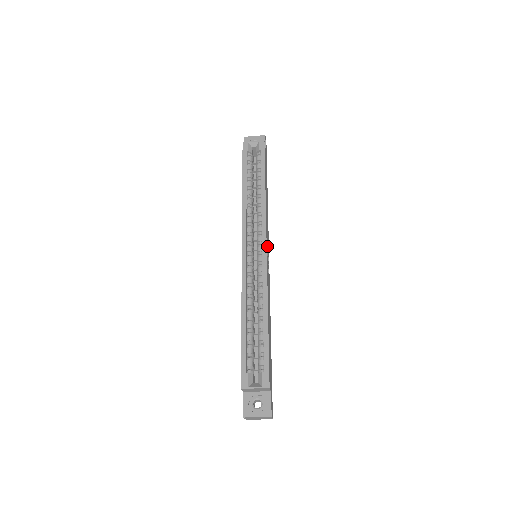
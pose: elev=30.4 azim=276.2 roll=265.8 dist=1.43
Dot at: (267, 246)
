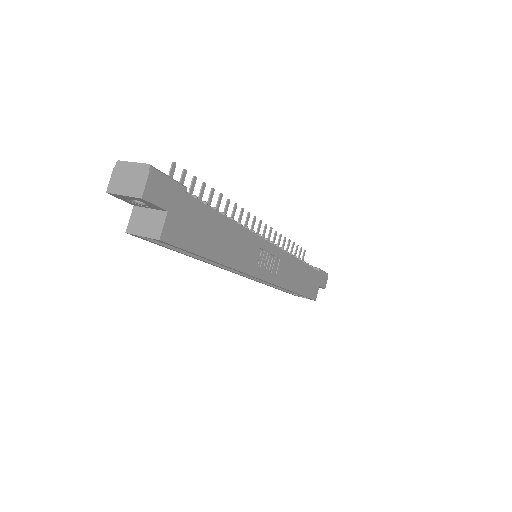
Dot at: (263, 256)
